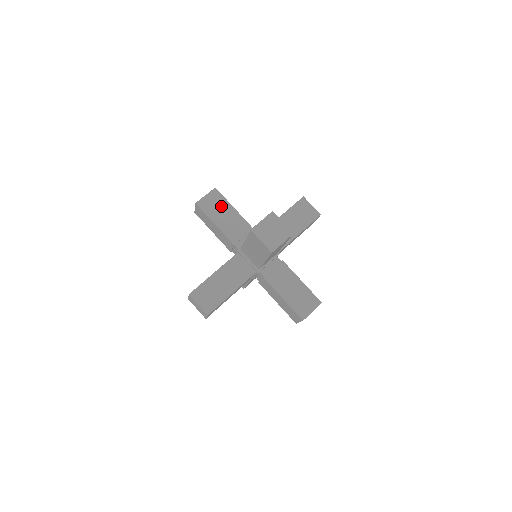
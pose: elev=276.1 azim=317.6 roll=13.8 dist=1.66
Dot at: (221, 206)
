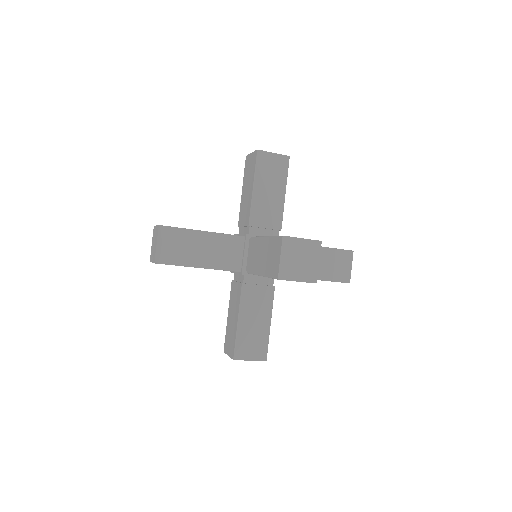
Dot at: (276, 178)
